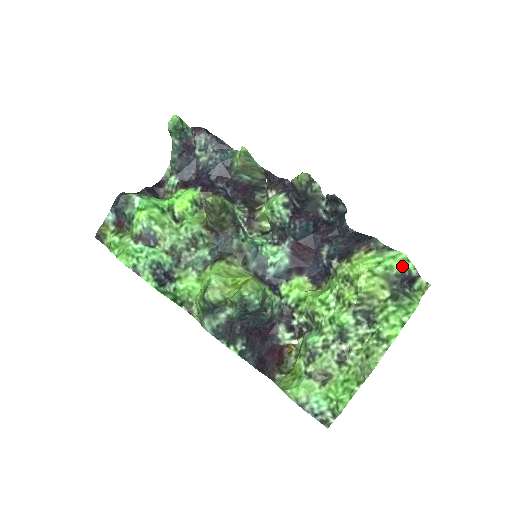
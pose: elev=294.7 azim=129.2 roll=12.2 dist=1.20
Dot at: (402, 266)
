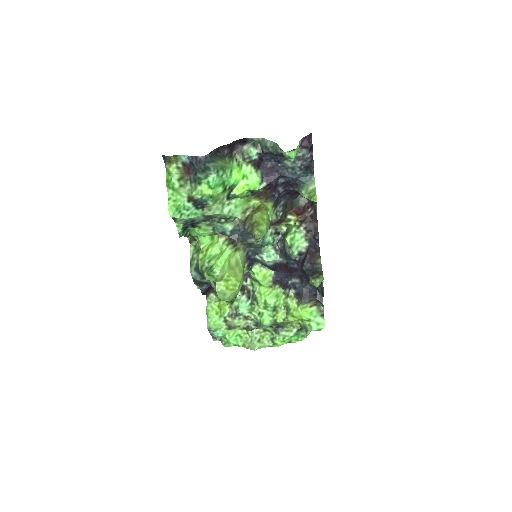
Dot at: (317, 330)
